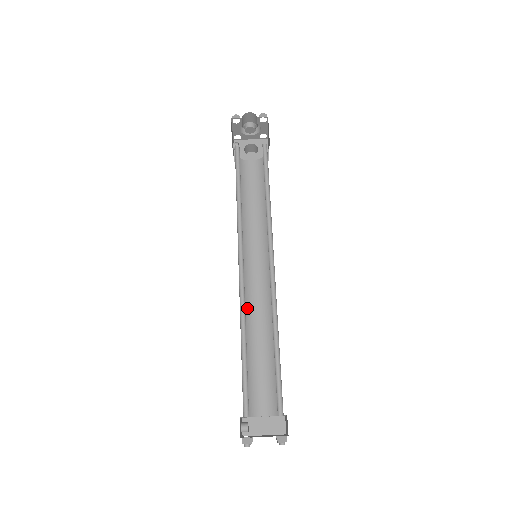
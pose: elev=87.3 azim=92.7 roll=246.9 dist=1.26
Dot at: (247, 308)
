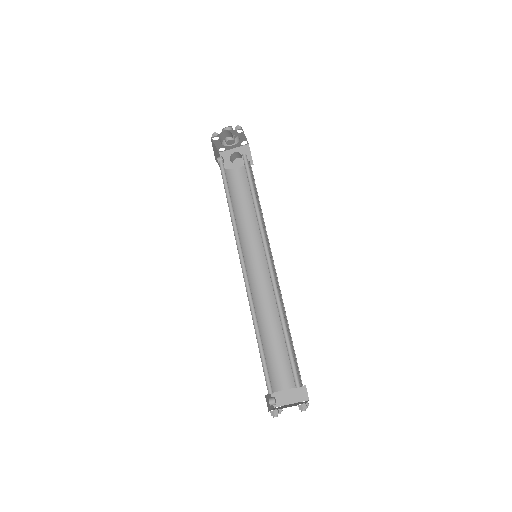
Dot at: (258, 301)
